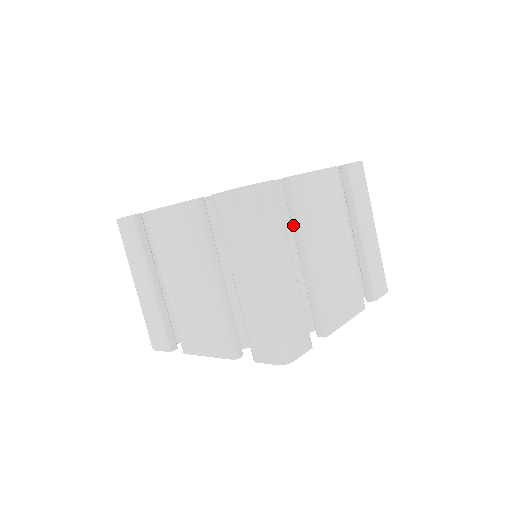
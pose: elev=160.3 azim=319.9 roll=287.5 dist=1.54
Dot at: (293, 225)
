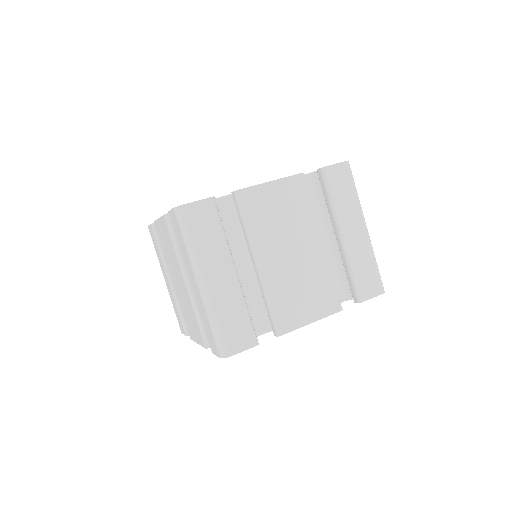
Dot at: (244, 234)
